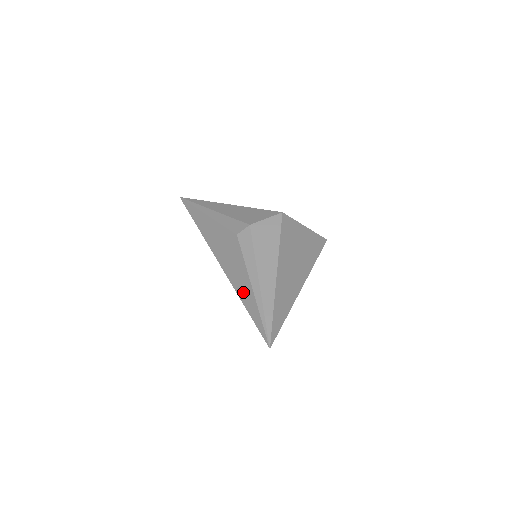
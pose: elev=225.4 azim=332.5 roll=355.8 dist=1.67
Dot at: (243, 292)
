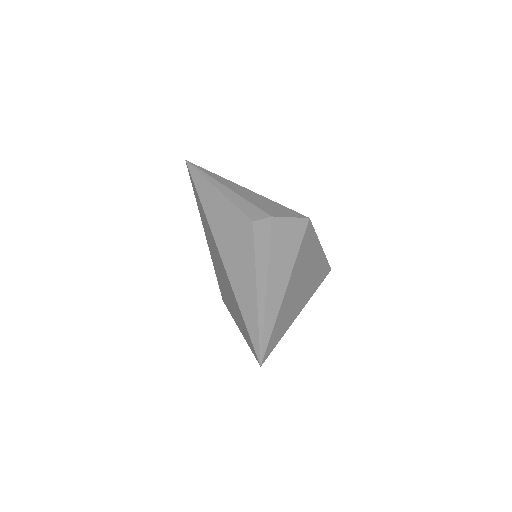
Dot at: (242, 288)
